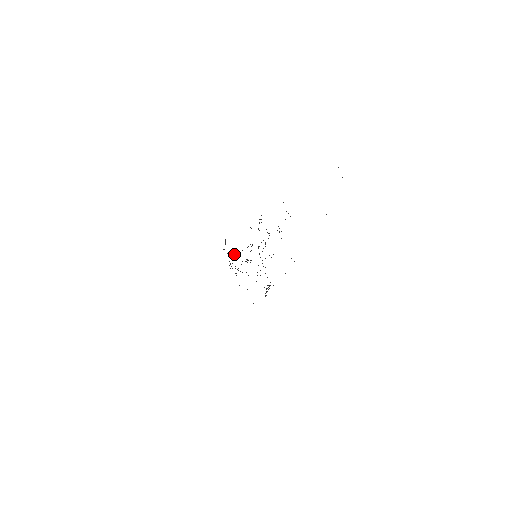
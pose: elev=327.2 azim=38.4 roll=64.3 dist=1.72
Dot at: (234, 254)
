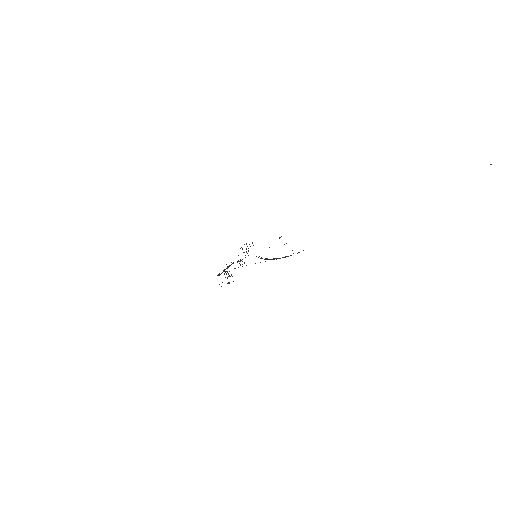
Dot at: (229, 275)
